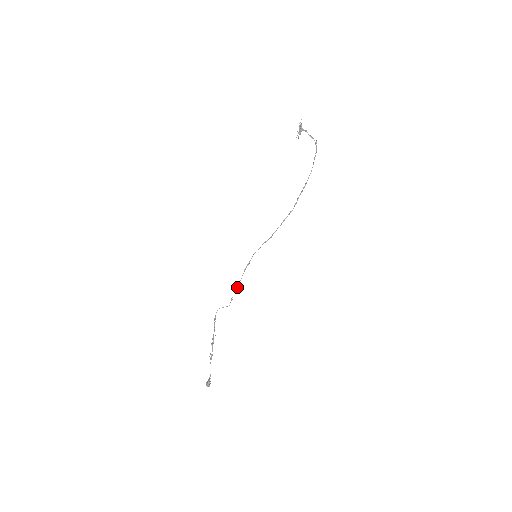
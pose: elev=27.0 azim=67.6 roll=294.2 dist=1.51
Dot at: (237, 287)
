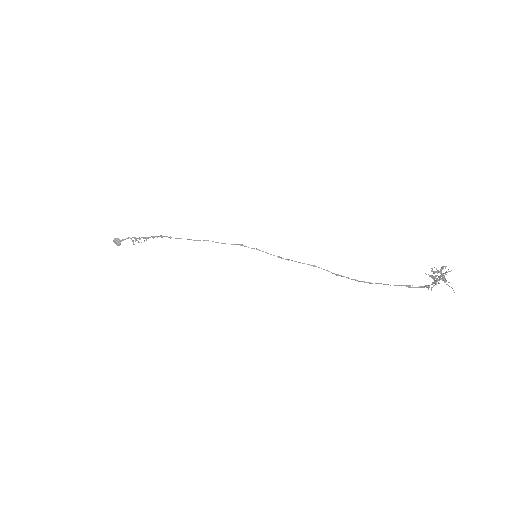
Dot at: occluded
